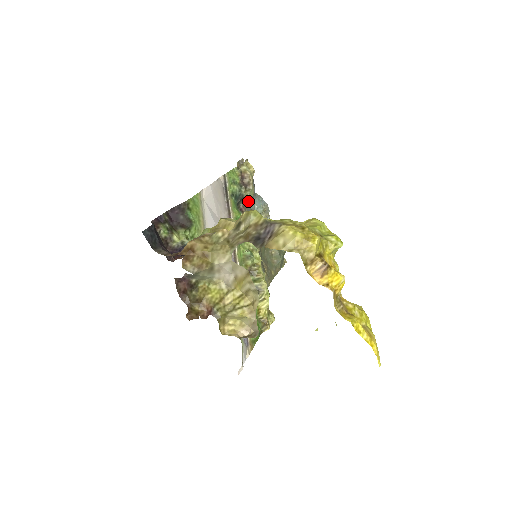
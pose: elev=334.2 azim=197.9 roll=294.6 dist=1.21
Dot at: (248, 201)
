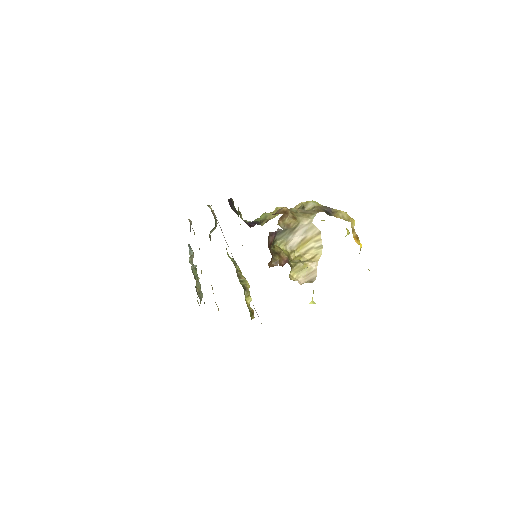
Dot at: occluded
